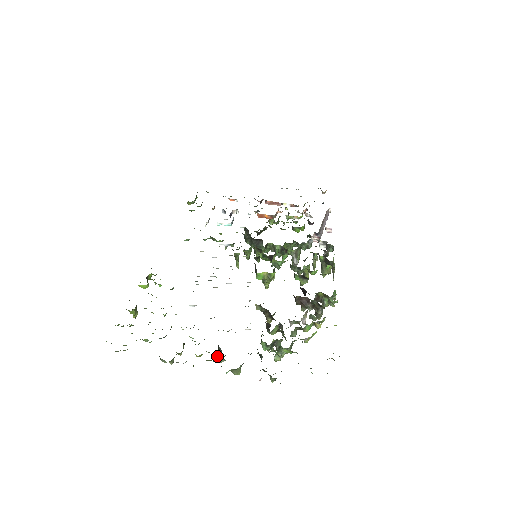
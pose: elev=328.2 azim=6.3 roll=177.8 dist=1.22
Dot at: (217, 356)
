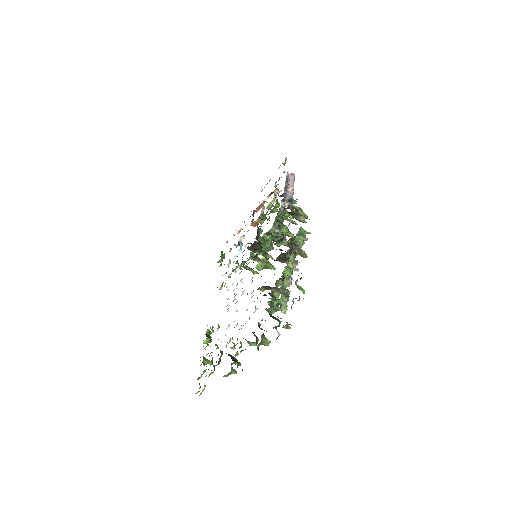
Dot at: occluded
